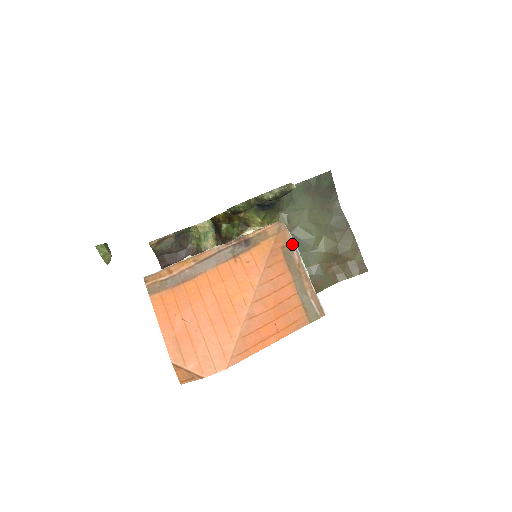
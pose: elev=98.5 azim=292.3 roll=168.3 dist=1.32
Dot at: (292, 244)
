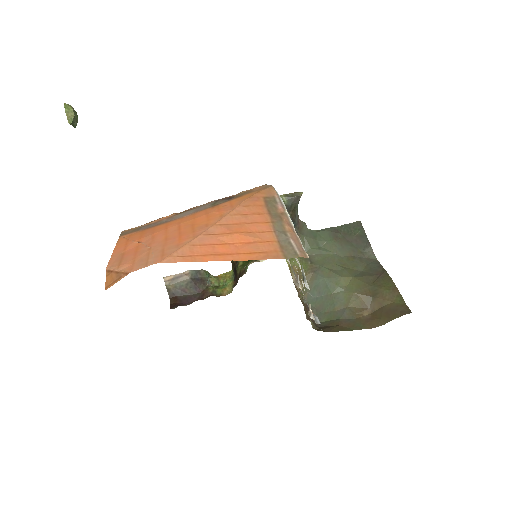
Dot at: (277, 198)
